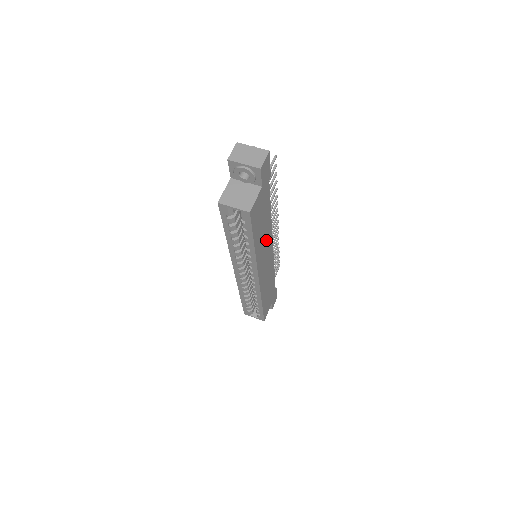
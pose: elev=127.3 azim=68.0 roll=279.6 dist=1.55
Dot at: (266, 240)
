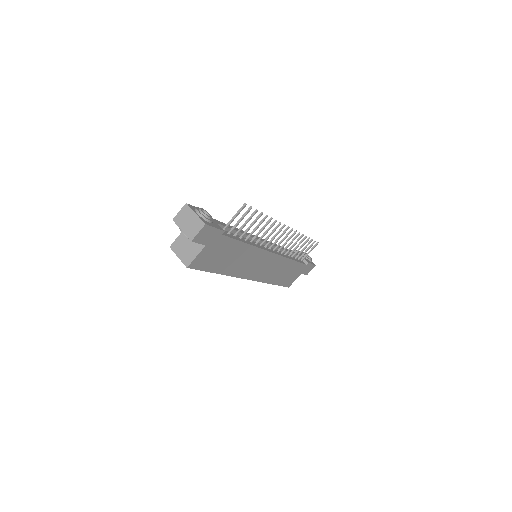
Dot at: (249, 258)
